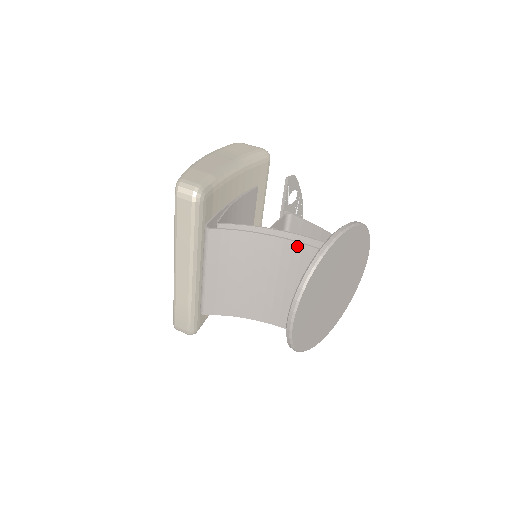
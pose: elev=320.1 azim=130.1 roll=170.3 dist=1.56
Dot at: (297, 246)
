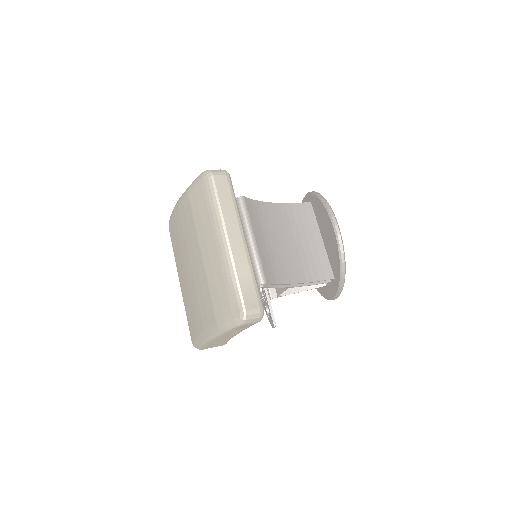
Dot at: (294, 206)
